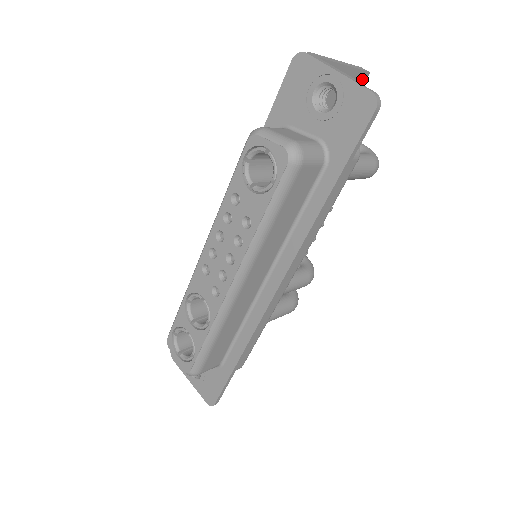
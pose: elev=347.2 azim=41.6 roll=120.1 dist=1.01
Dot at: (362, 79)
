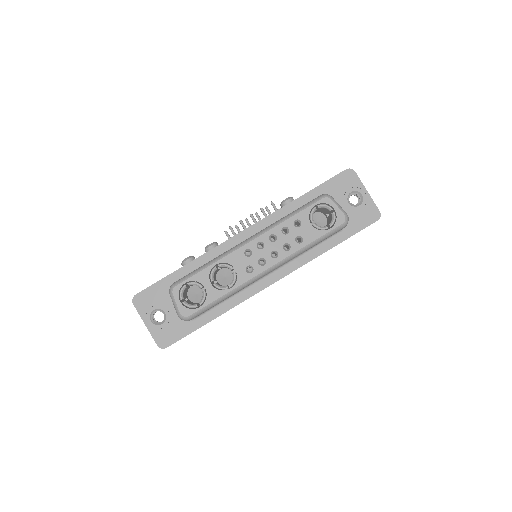
Dot at: occluded
